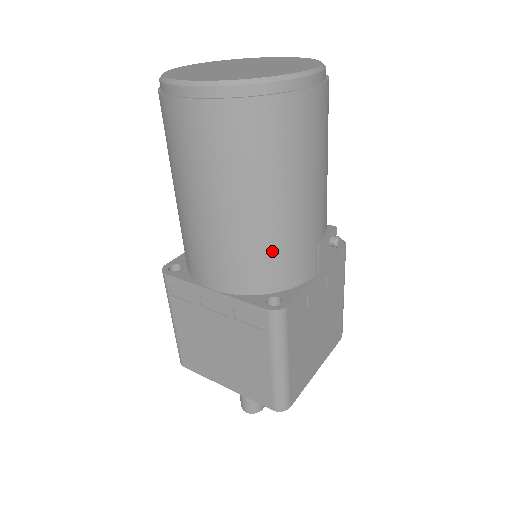
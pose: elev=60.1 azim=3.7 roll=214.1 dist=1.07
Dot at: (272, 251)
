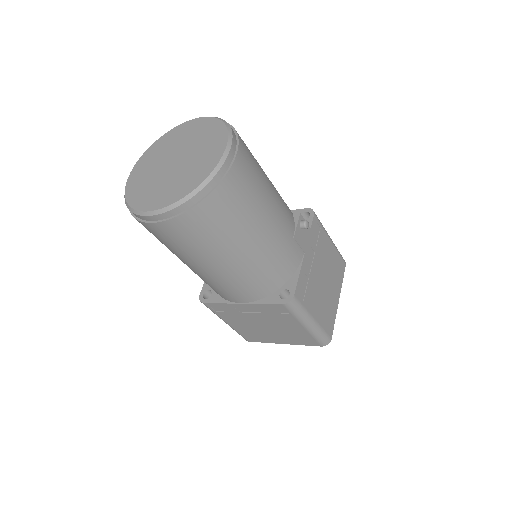
Dot at: (265, 268)
